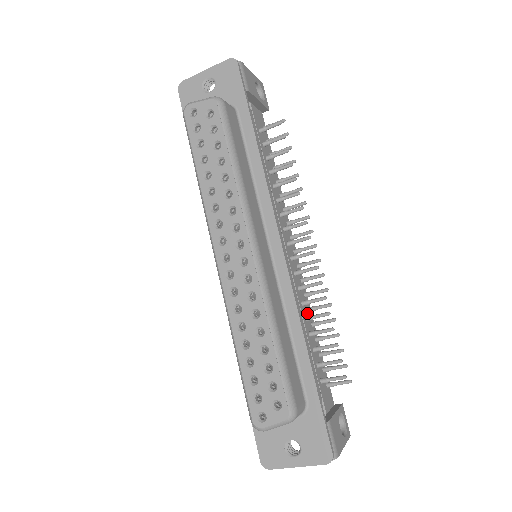
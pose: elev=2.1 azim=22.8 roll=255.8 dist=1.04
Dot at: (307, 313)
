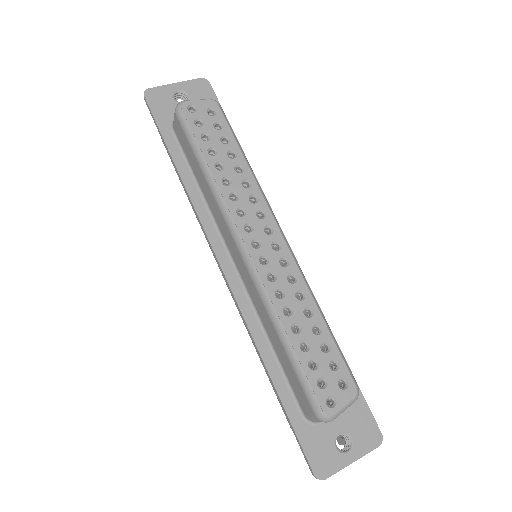
Dot at: occluded
